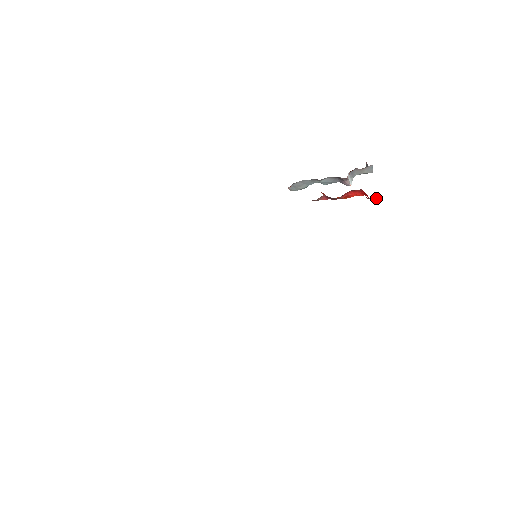
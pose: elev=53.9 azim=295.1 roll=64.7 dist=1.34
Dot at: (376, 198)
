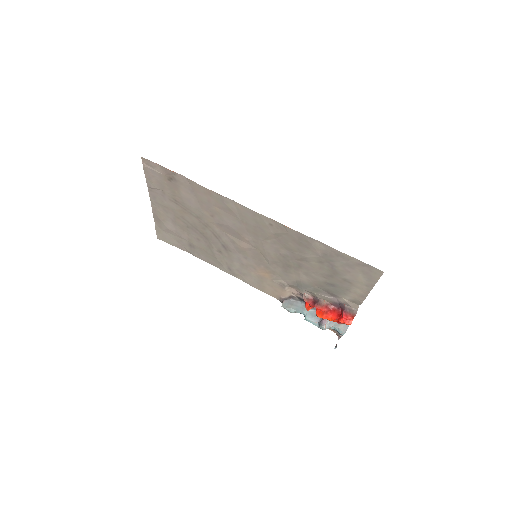
Dot at: (349, 315)
